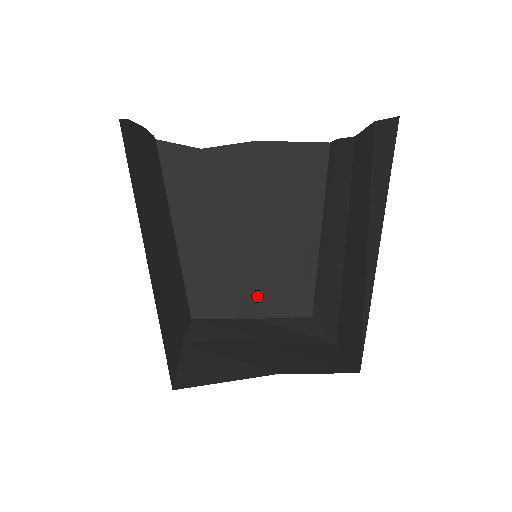
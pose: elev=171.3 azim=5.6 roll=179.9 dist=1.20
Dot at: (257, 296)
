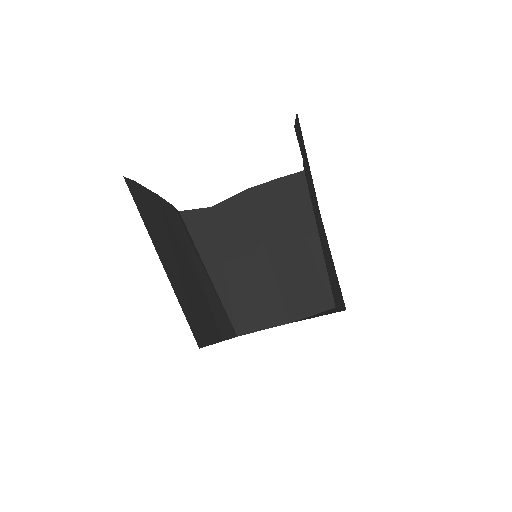
Dot at: (285, 304)
